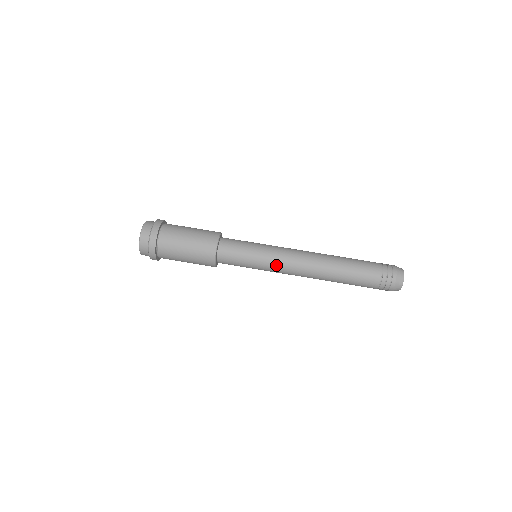
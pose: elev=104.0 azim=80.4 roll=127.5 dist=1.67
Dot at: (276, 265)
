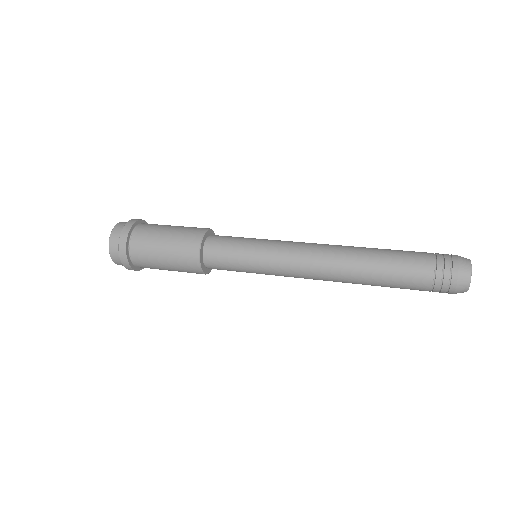
Dot at: (284, 243)
